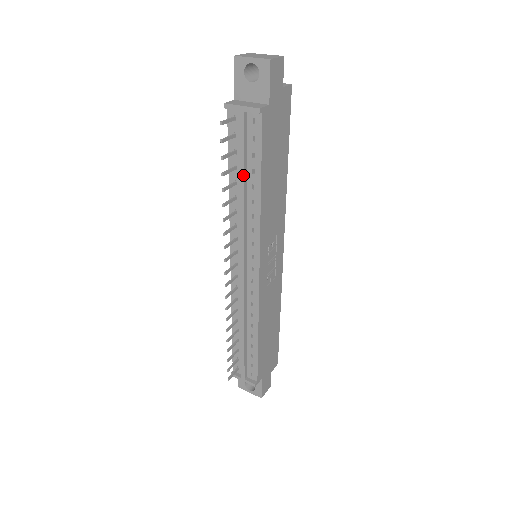
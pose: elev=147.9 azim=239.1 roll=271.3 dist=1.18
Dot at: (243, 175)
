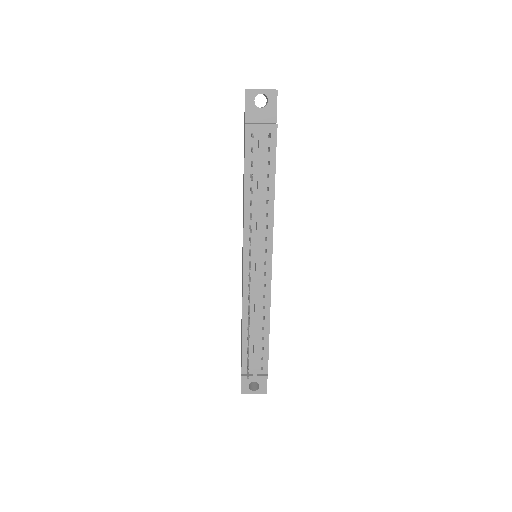
Dot at: (261, 180)
